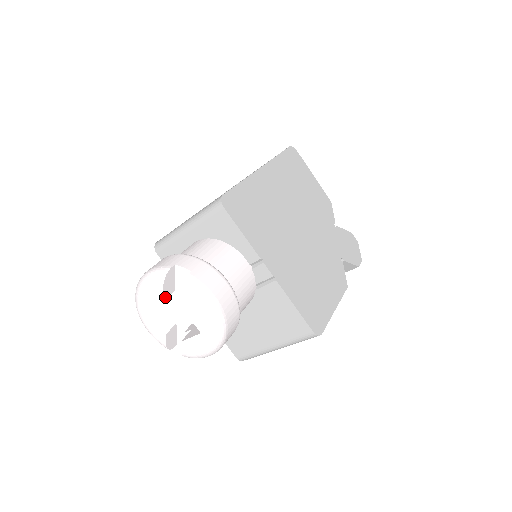
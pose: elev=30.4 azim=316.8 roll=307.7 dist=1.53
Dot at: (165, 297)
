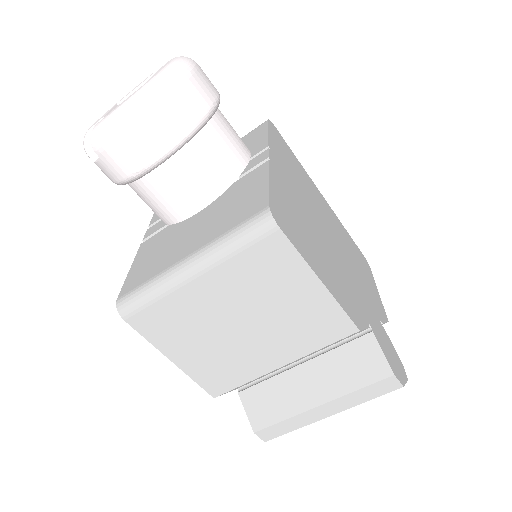
Dot at: occluded
